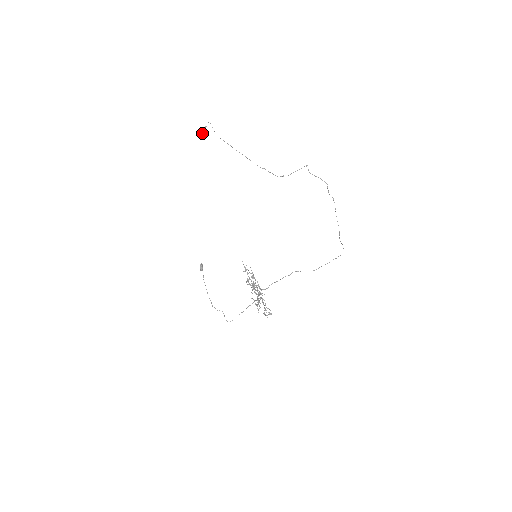
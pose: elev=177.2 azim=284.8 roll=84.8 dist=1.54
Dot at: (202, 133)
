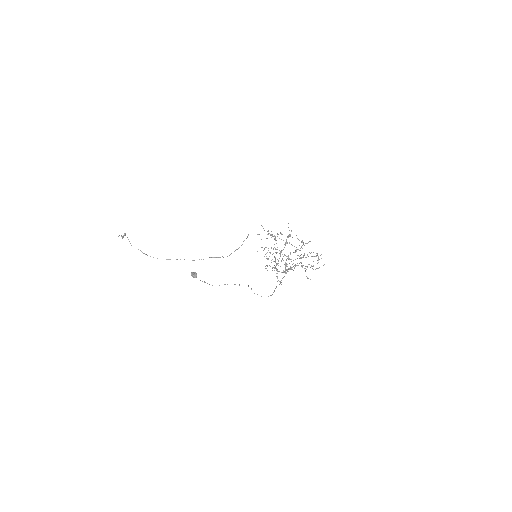
Dot at: (122, 238)
